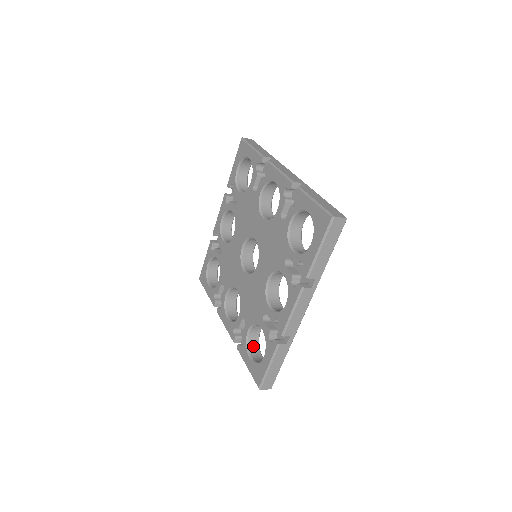
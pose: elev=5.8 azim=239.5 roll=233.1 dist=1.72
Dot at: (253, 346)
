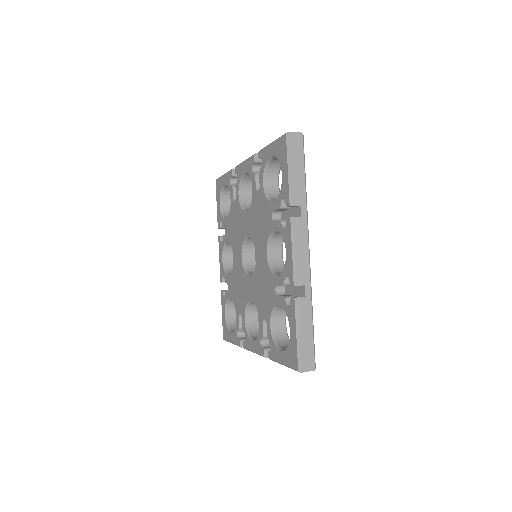
Dot at: (282, 341)
